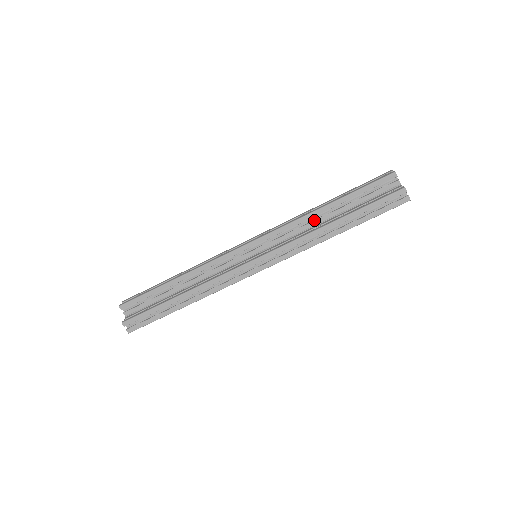
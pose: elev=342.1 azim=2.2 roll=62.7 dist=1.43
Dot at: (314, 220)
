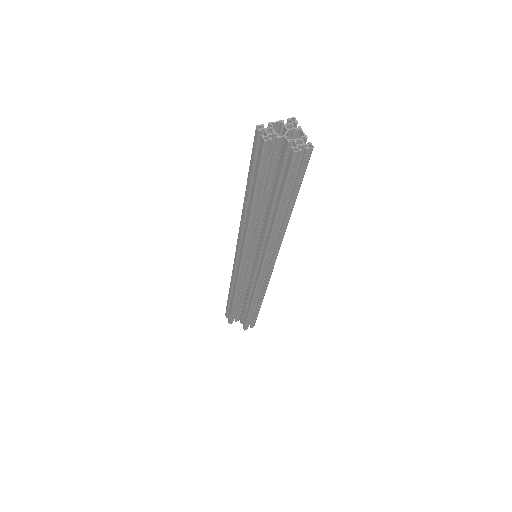
Dot at: (258, 218)
